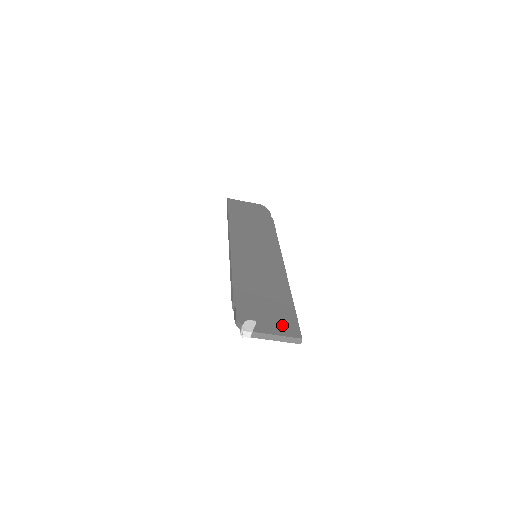
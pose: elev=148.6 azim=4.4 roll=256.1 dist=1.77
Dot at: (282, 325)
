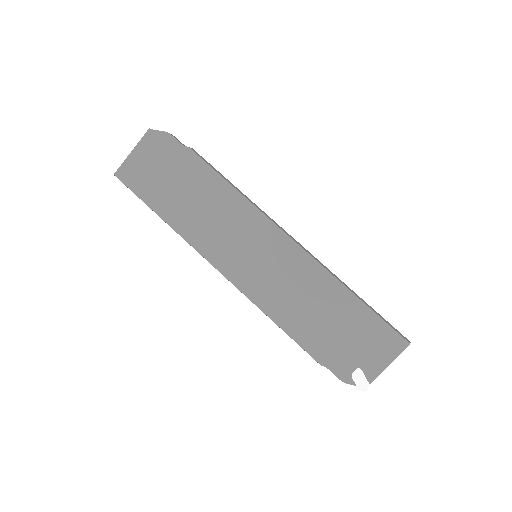
Dot at: (381, 346)
